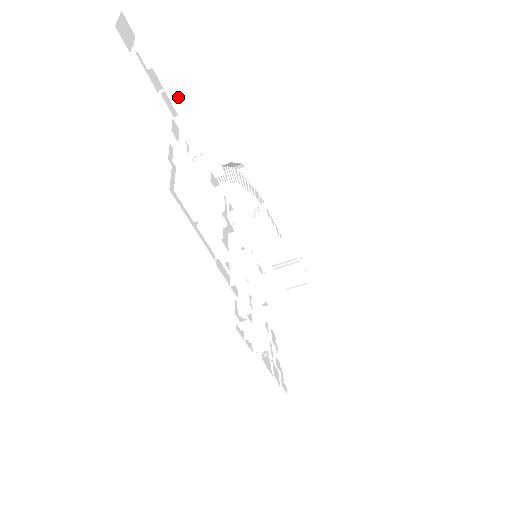
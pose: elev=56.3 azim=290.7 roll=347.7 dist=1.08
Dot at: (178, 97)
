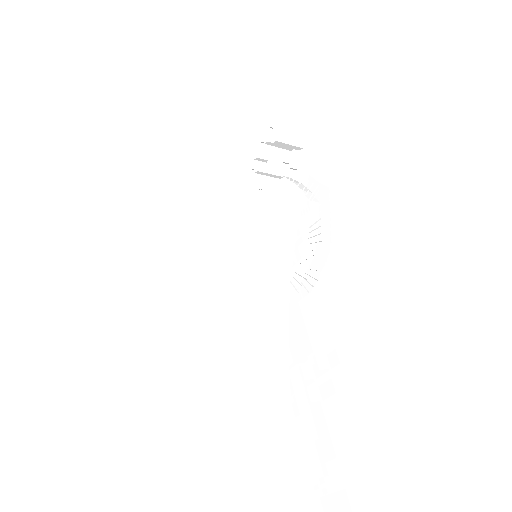
Dot at: (319, 412)
